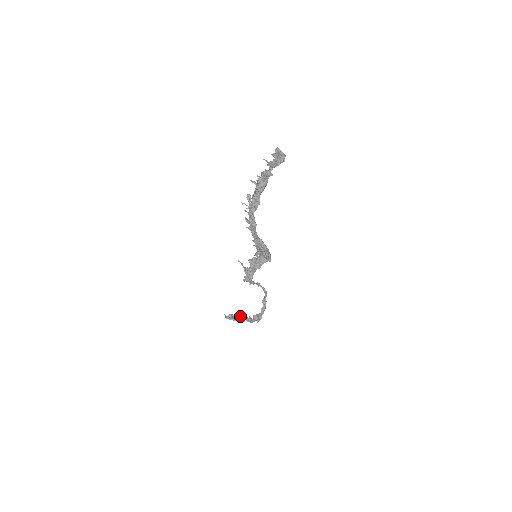
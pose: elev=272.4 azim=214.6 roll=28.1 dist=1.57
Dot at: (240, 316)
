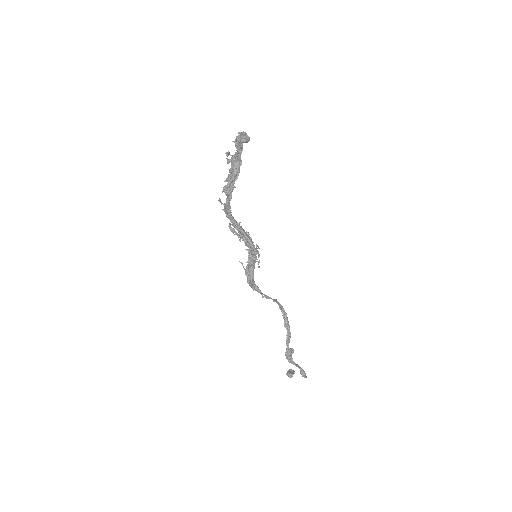
Dot at: occluded
